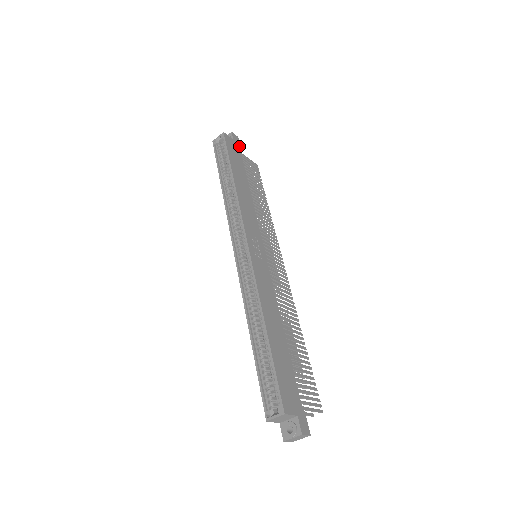
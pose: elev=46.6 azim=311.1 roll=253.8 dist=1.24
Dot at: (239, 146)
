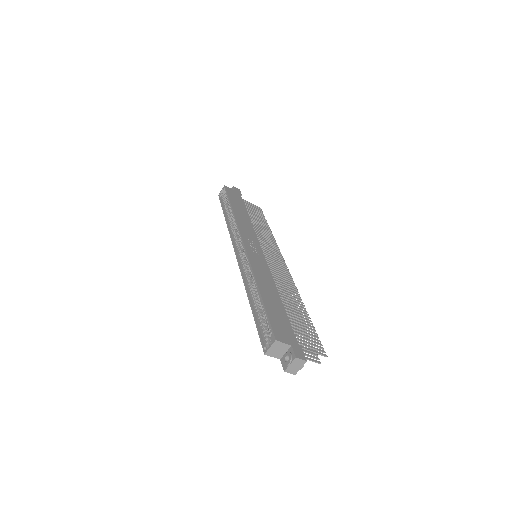
Dot at: (240, 194)
